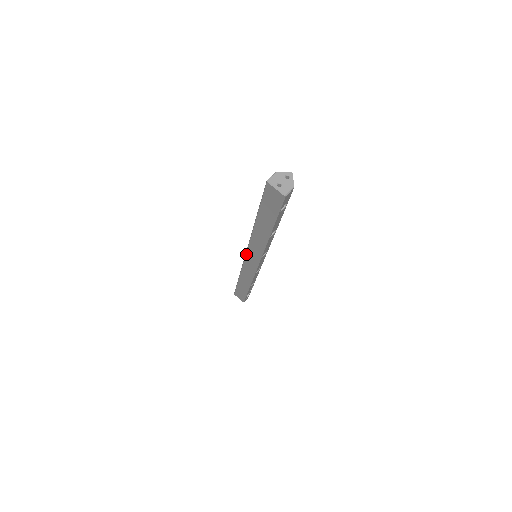
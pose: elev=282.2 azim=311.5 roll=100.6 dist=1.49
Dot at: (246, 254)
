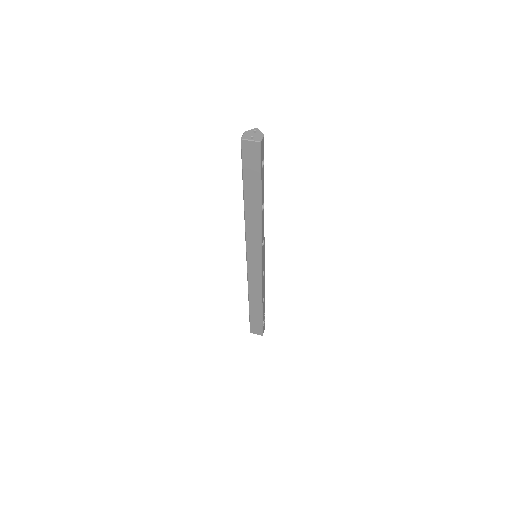
Dot at: (247, 256)
